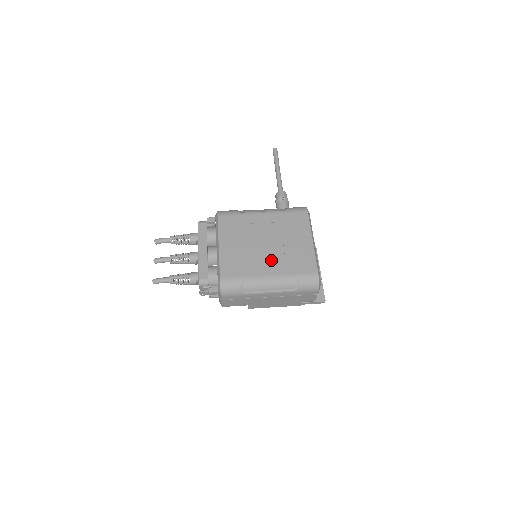
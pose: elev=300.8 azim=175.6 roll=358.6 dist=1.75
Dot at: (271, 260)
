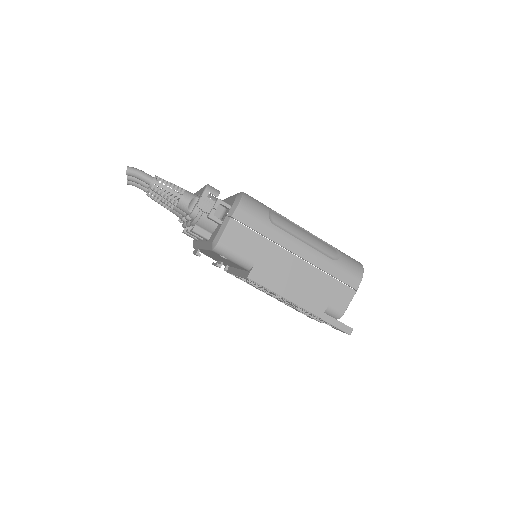
Dot at: occluded
